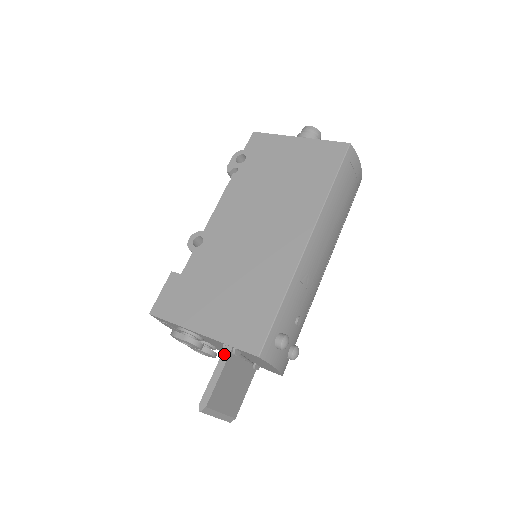
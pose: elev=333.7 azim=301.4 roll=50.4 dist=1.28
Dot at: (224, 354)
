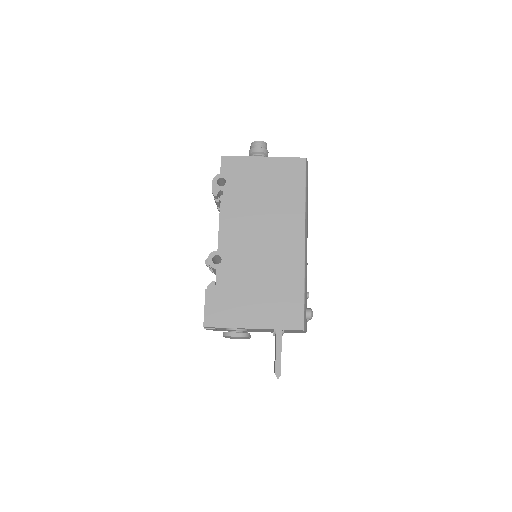
Dot at: (278, 336)
